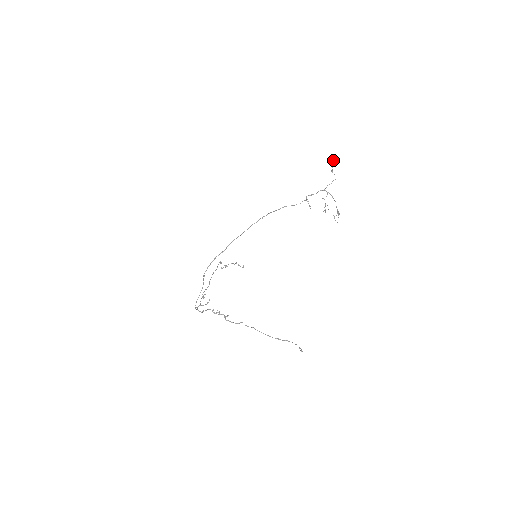
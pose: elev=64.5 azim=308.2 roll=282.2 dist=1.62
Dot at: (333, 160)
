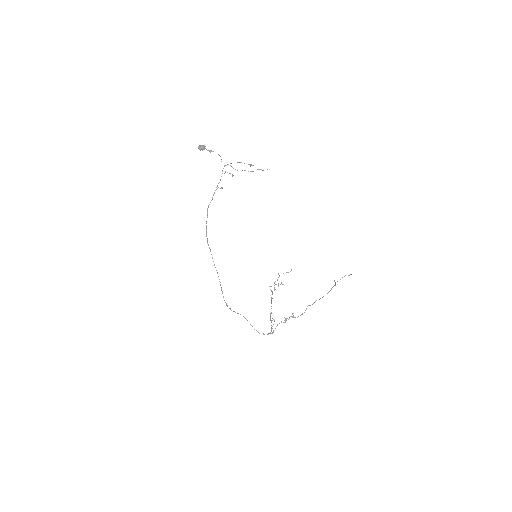
Dot at: (203, 145)
